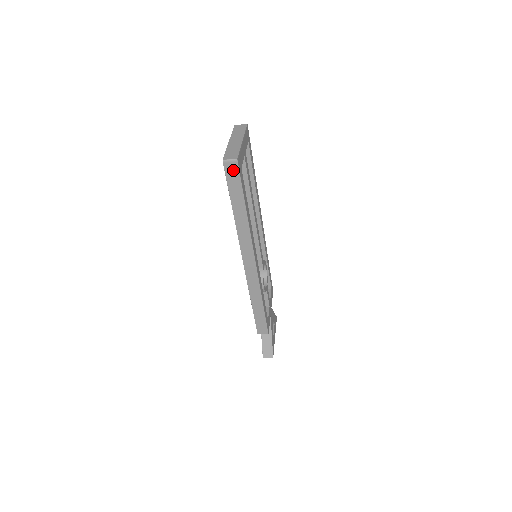
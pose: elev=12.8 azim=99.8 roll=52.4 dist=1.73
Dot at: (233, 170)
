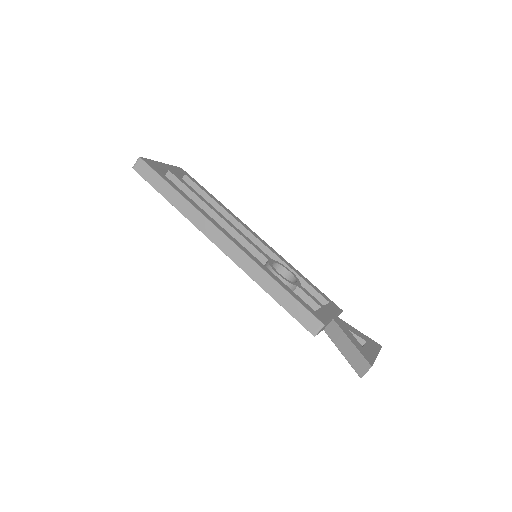
Dot at: (143, 168)
